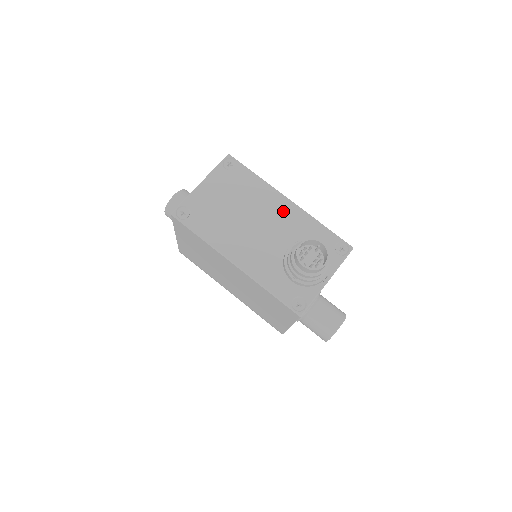
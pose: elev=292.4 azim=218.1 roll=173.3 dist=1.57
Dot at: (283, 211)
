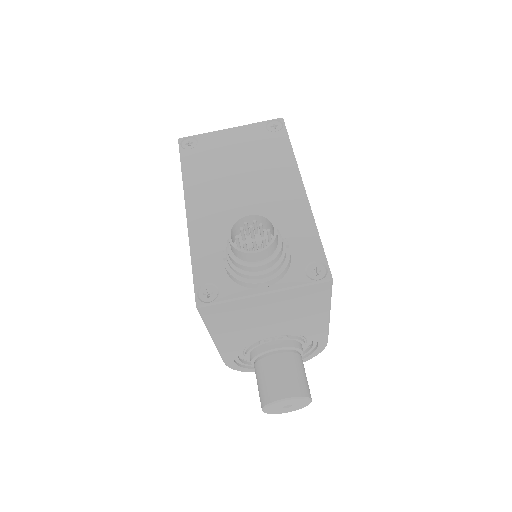
Dot at: (285, 194)
